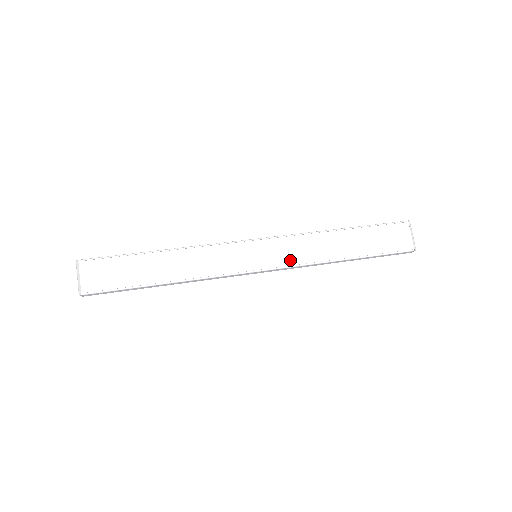
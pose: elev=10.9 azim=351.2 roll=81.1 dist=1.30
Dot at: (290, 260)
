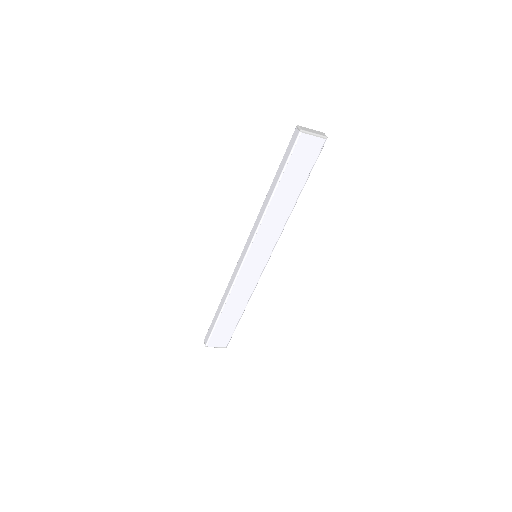
Dot at: (273, 239)
